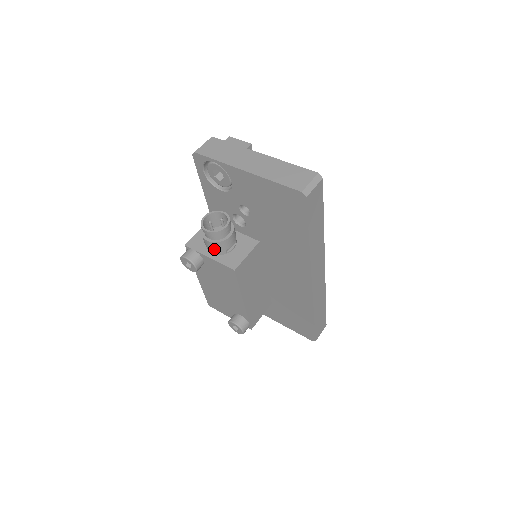
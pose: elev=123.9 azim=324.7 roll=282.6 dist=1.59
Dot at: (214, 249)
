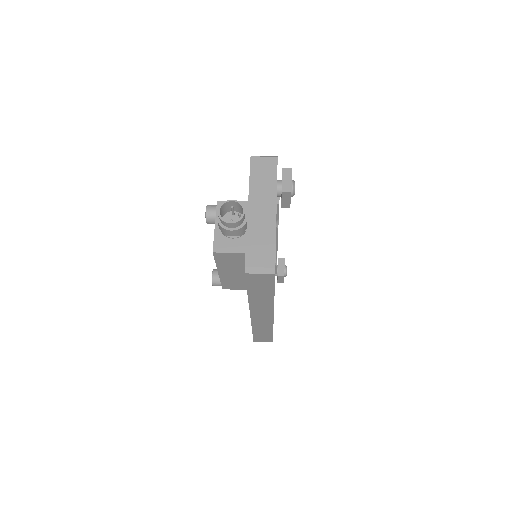
Dot at: occluded
